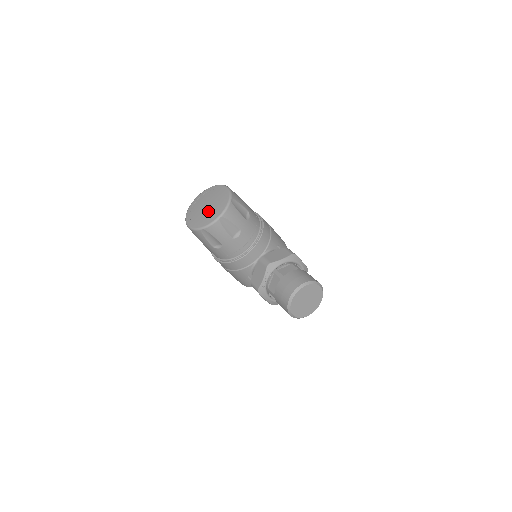
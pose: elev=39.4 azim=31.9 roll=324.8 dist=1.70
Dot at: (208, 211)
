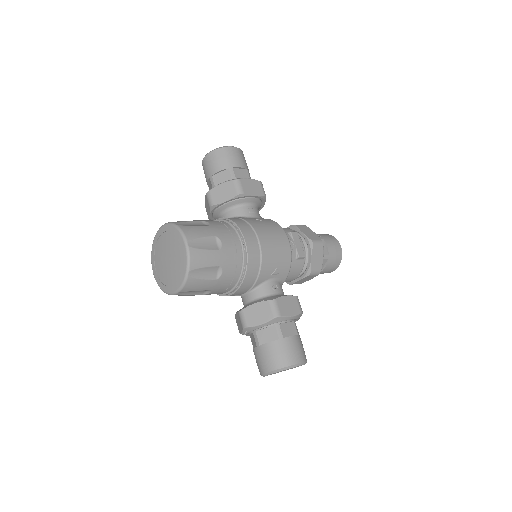
Dot at: (167, 271)
